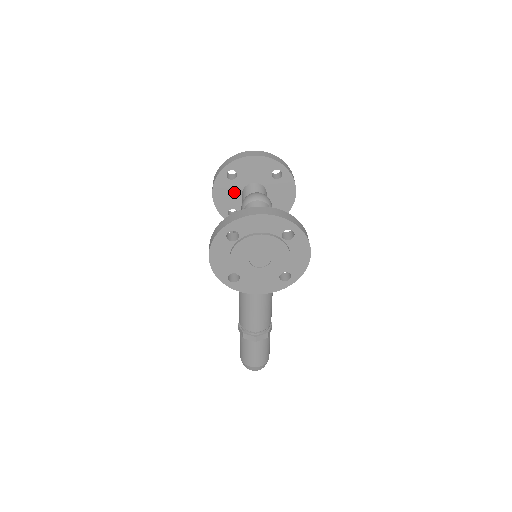
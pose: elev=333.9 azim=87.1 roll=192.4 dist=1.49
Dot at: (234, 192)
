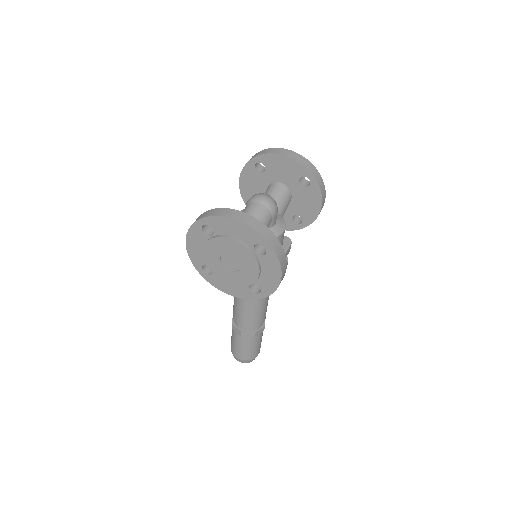
Dot at: (260, 185)
